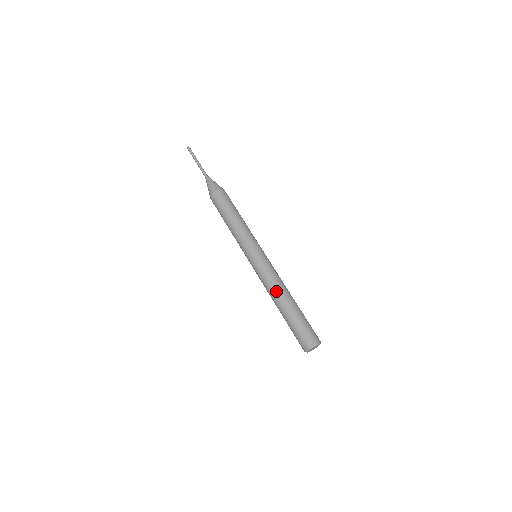
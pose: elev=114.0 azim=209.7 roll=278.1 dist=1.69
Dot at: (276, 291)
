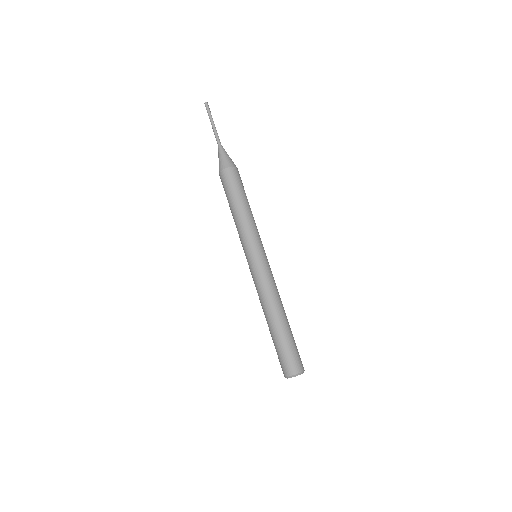
Dot at: (277, 302)
